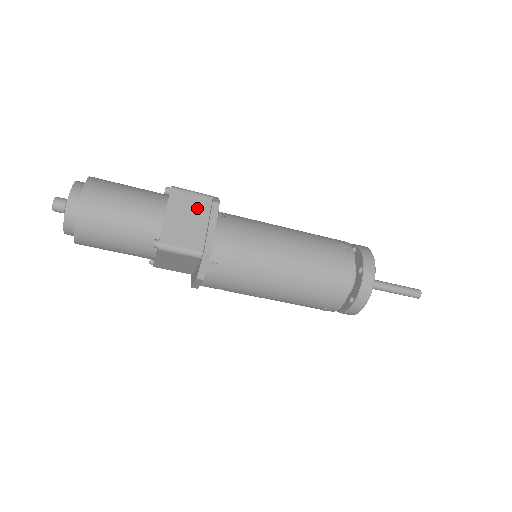
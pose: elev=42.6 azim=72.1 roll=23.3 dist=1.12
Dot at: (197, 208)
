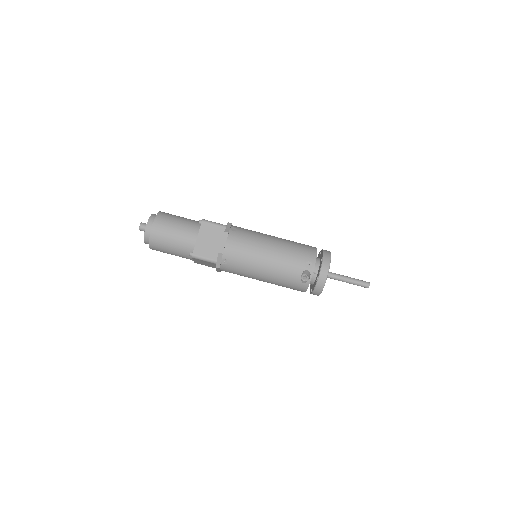
Dot at: occluded
